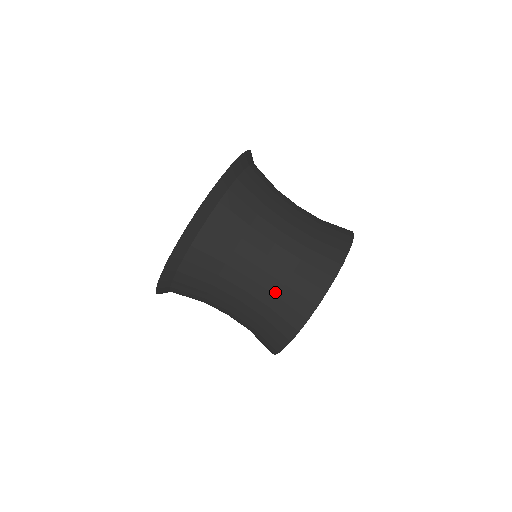
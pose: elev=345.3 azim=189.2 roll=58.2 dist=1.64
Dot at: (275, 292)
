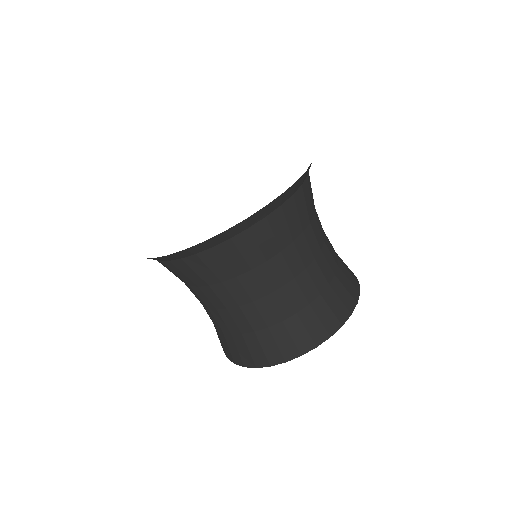
Dot at: (269, 323)
